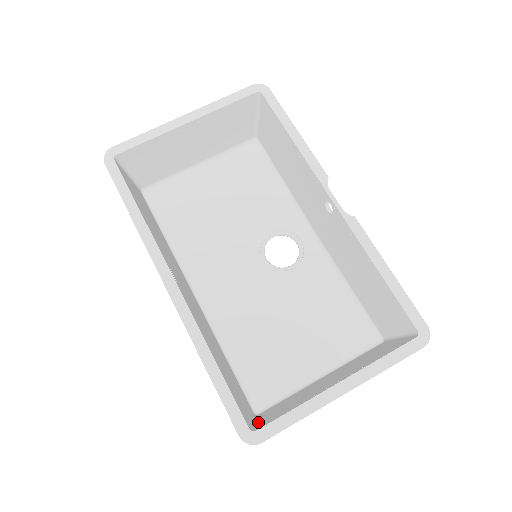
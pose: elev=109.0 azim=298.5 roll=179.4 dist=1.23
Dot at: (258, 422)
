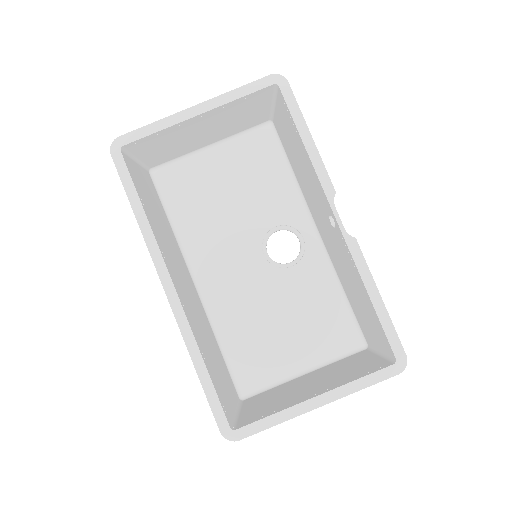
Dot at: (240, 415)
